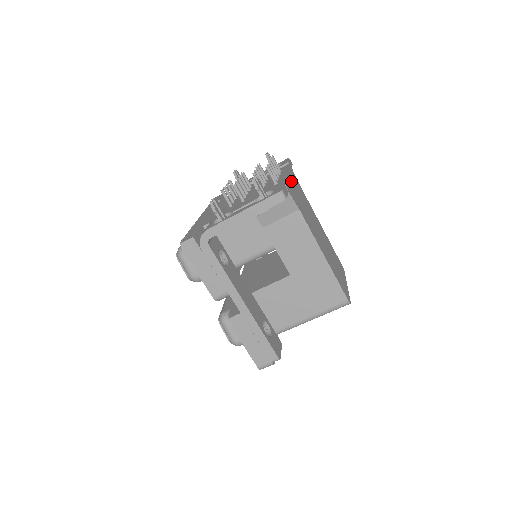
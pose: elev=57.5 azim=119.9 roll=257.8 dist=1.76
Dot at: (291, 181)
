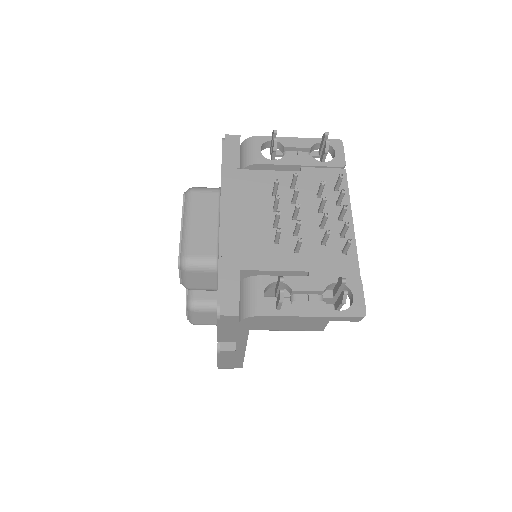
Dot at: occluded
